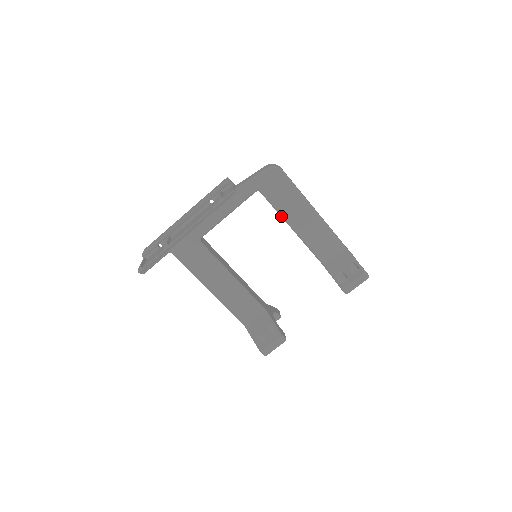
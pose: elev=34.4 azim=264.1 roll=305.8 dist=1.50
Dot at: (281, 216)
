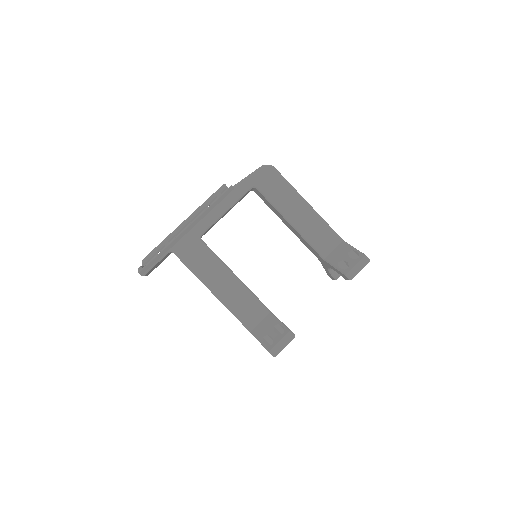
Dot at: (277, 211)
